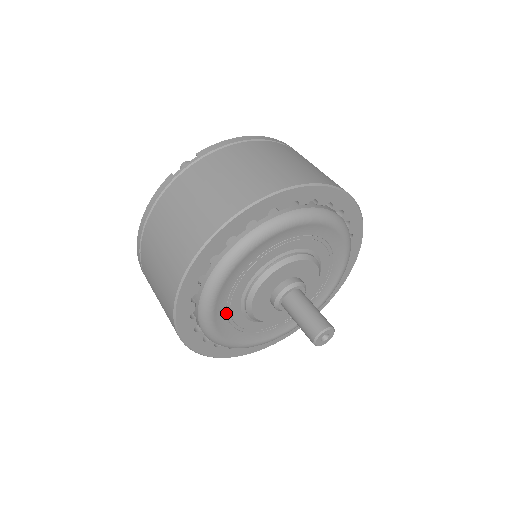
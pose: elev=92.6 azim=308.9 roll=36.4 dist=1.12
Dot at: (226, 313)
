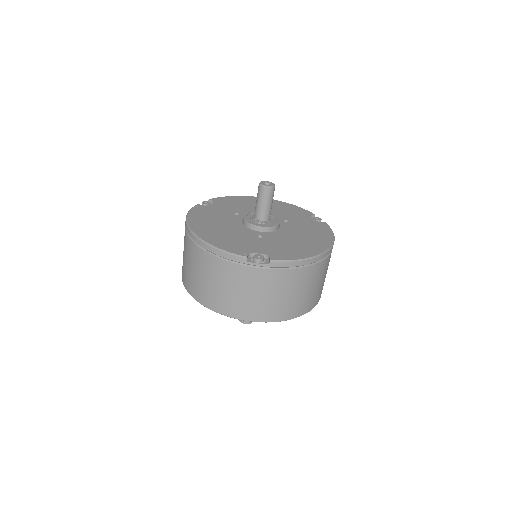
Dot at: occluded
